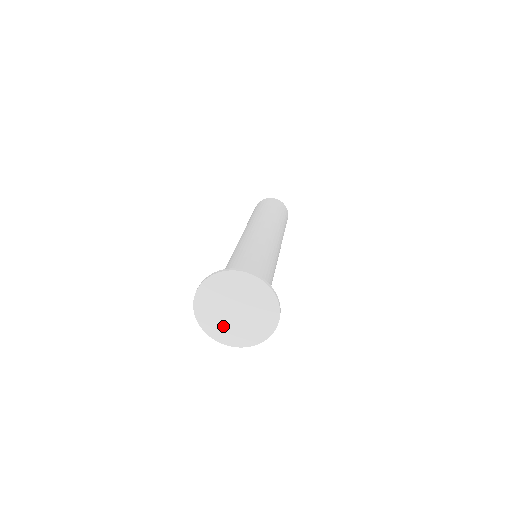
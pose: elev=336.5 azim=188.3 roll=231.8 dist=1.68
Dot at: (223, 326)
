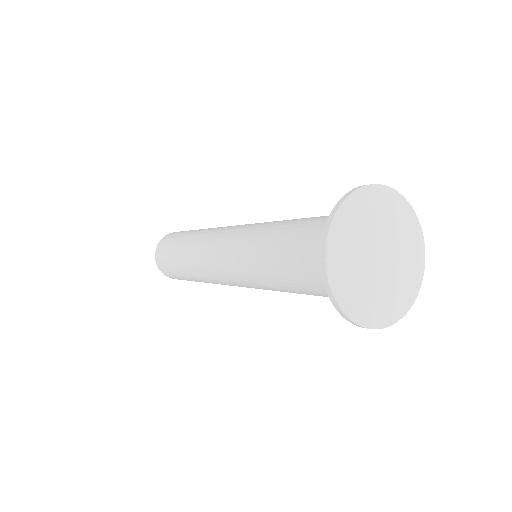
Dot at: (354, 274)
